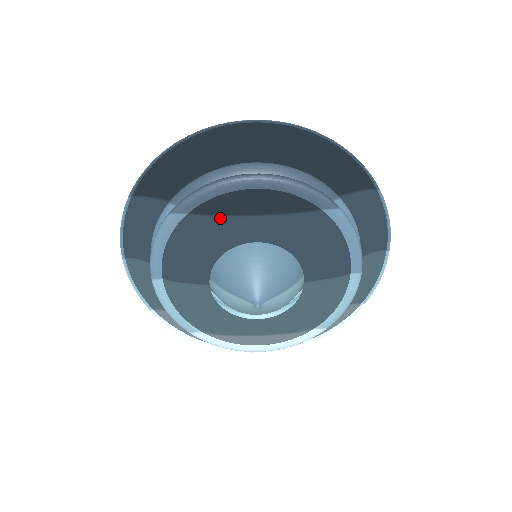
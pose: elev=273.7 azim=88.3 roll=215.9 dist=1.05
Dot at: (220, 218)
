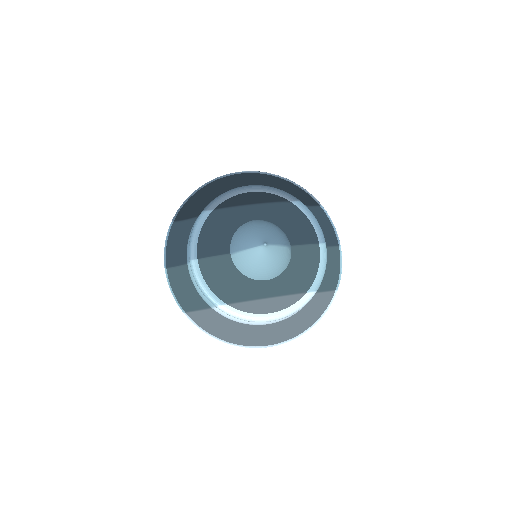
Dot at: (233, 208)
